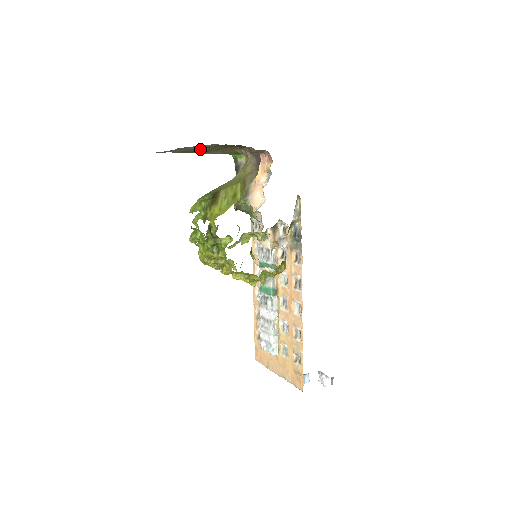
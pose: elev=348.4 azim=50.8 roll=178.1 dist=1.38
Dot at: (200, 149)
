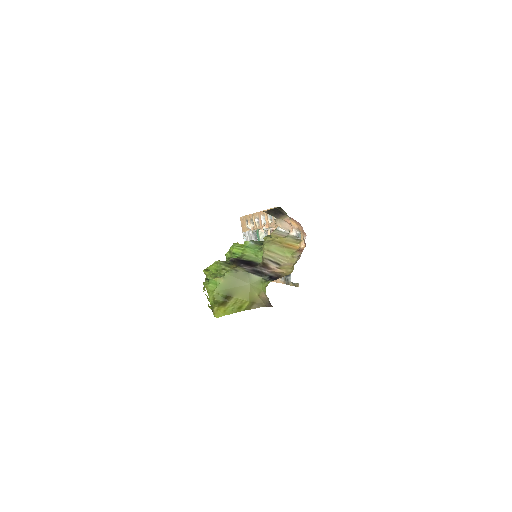
Dot at: occluded
